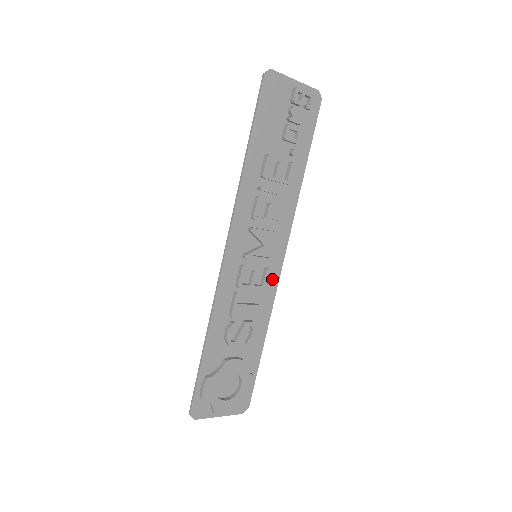
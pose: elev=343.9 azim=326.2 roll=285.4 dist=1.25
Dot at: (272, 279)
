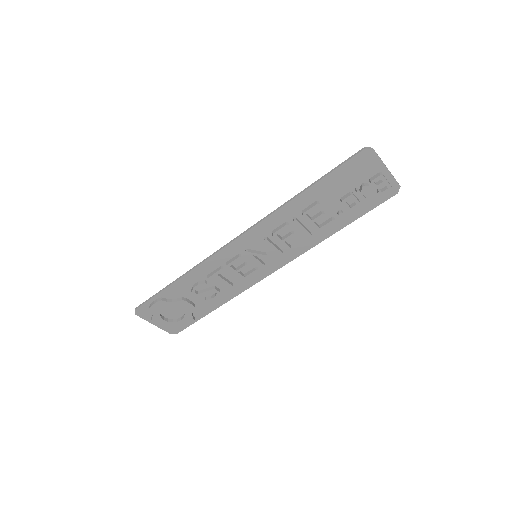
Dot at: (256, 277)
